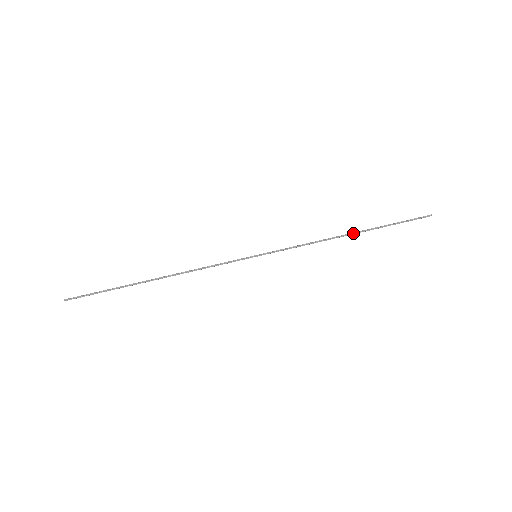
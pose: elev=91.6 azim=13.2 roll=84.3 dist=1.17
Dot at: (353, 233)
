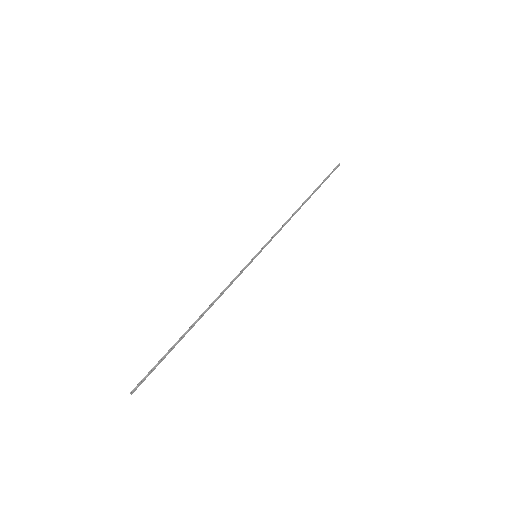
Dot at: (305, 201)
